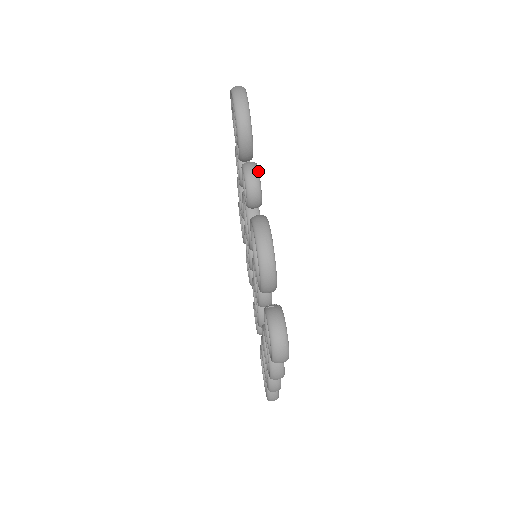
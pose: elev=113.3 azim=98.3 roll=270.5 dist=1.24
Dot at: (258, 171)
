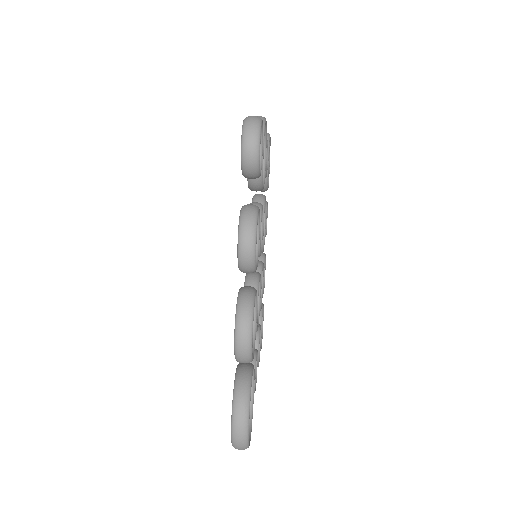
Dot at: occluded
